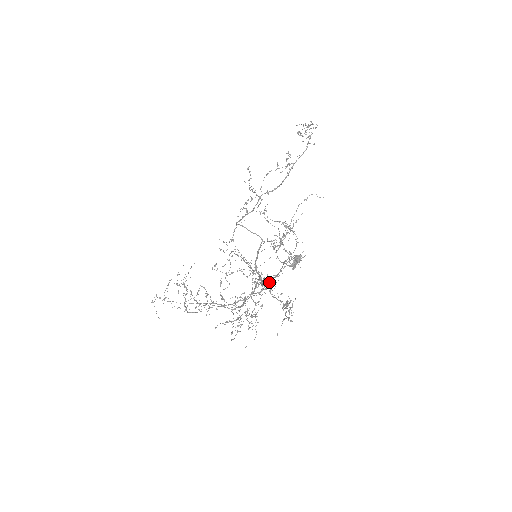
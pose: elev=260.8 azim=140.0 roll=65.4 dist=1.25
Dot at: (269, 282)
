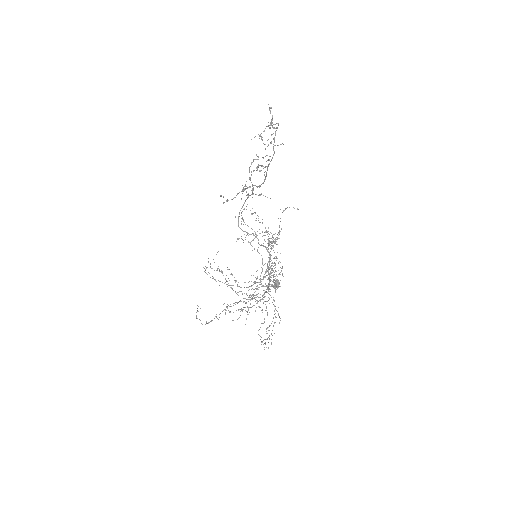
Dot at: (269, 280)
